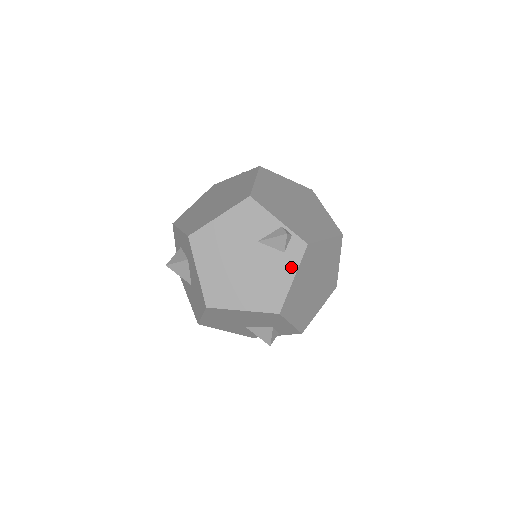
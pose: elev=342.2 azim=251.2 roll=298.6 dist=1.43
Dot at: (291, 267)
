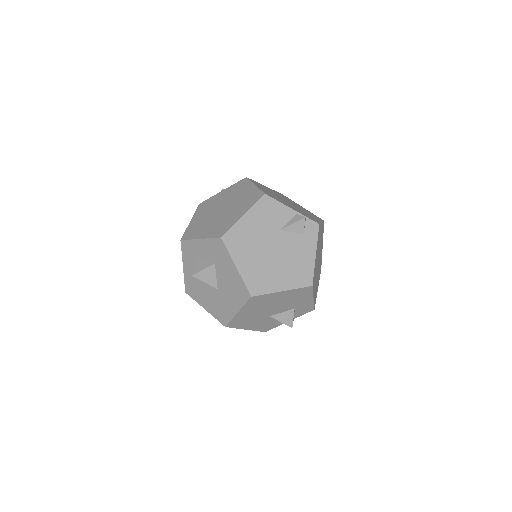
Dot at: (311, 245)
